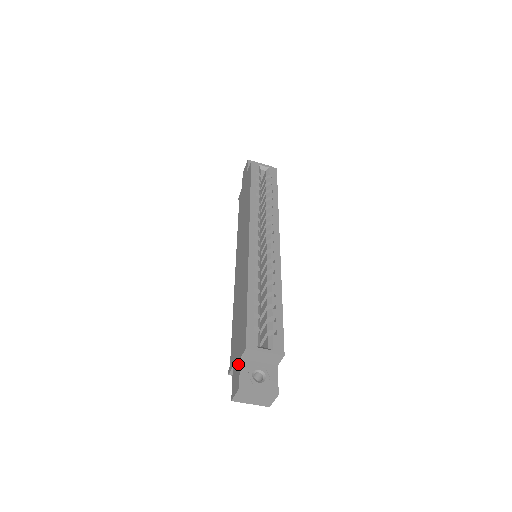
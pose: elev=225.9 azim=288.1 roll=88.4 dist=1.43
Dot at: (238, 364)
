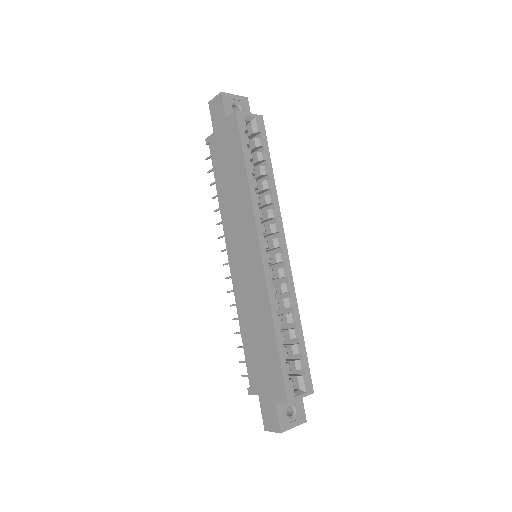
Dot at: (272, 405)
